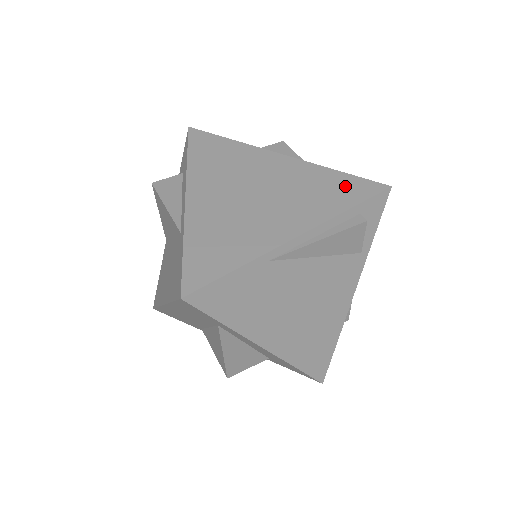
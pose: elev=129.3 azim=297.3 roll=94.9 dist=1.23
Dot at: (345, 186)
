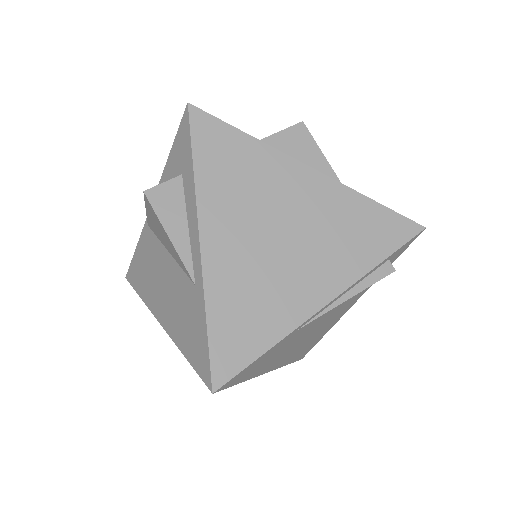
Dot at: (379, 226)
